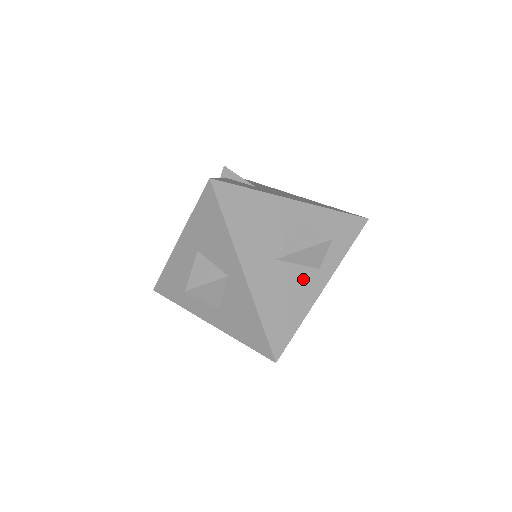
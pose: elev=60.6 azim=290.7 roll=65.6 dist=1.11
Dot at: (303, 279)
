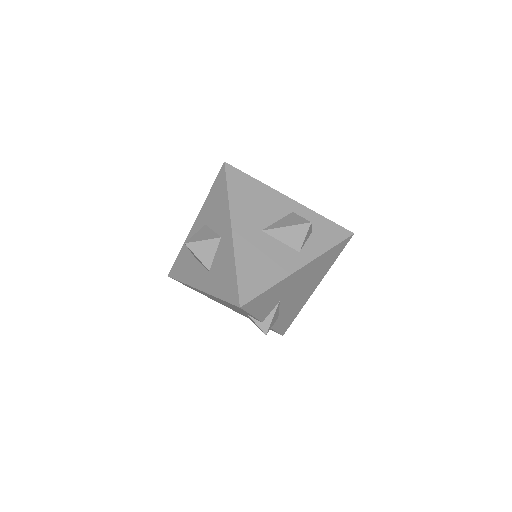
Dot at: (282, 254)
